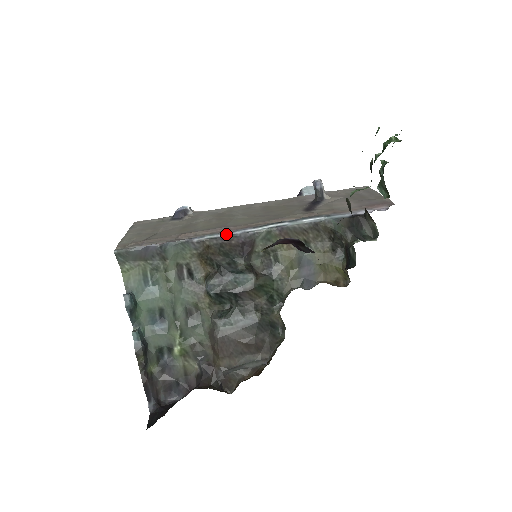
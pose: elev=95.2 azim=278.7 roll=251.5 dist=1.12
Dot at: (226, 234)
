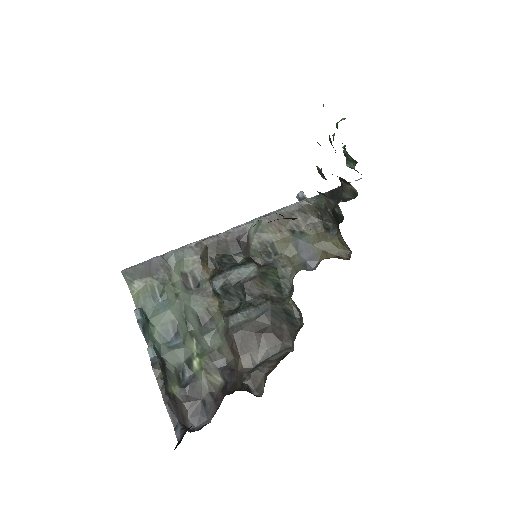
Dot at: (220, 233)
